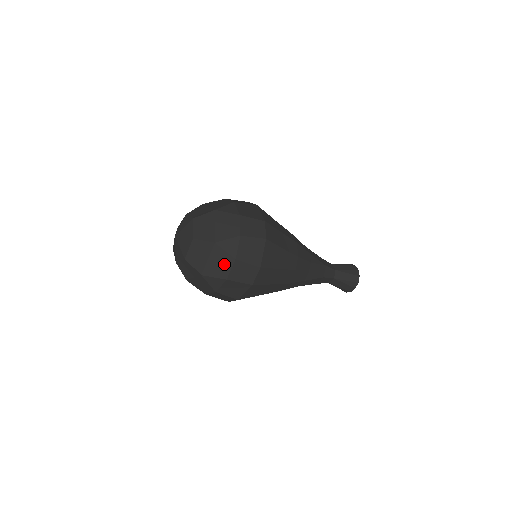
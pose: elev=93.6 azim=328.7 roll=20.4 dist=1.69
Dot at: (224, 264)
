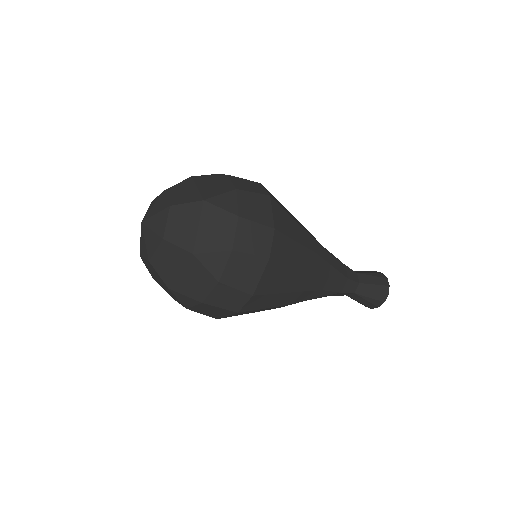
Dot at: (223, 228)
